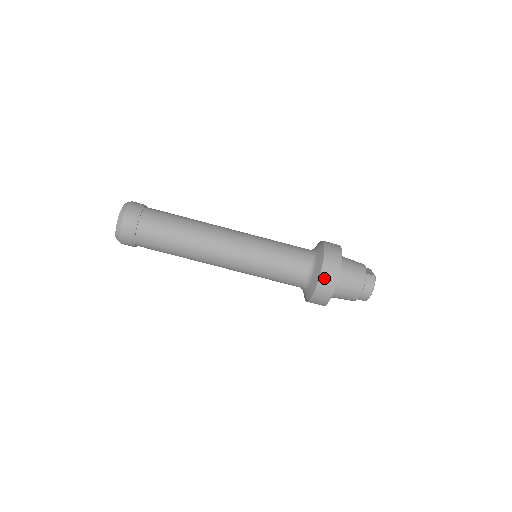
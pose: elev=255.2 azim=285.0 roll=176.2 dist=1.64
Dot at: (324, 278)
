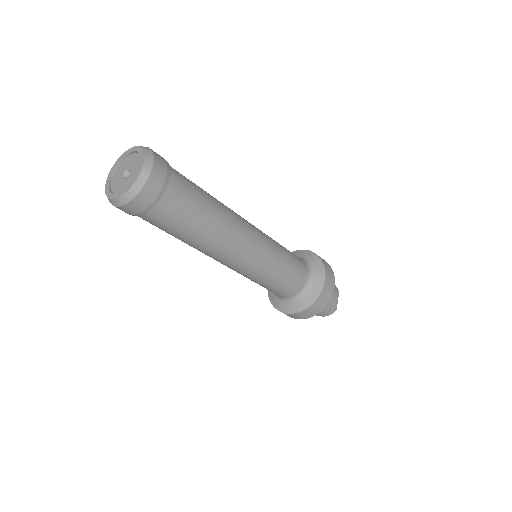
Dot at: (298, 315)
